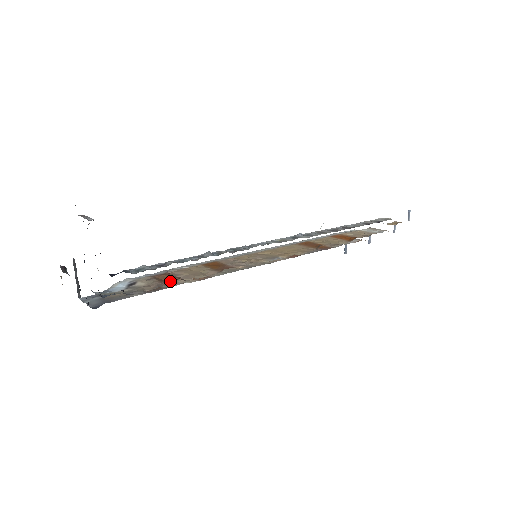
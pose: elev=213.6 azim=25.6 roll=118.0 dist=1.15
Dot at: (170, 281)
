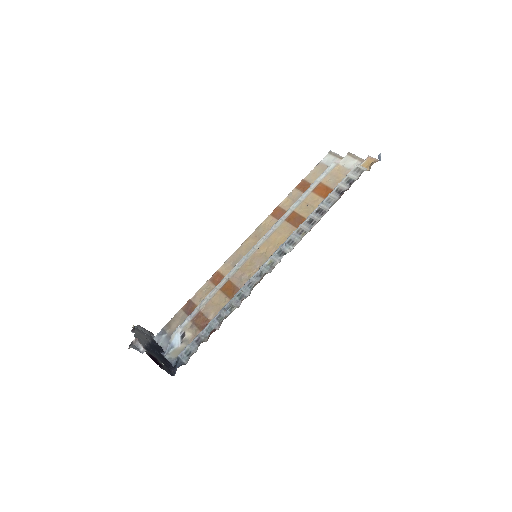
Dot at: occluded
